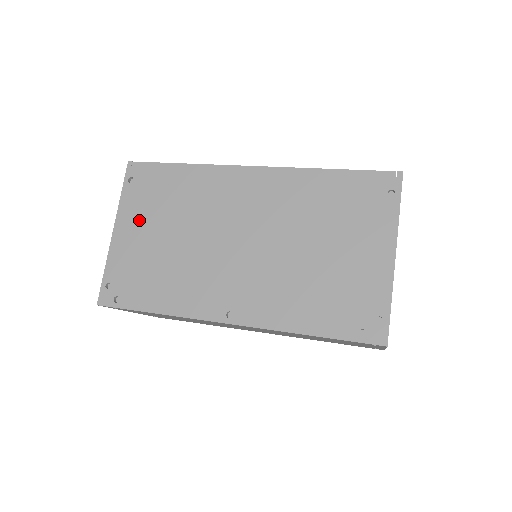
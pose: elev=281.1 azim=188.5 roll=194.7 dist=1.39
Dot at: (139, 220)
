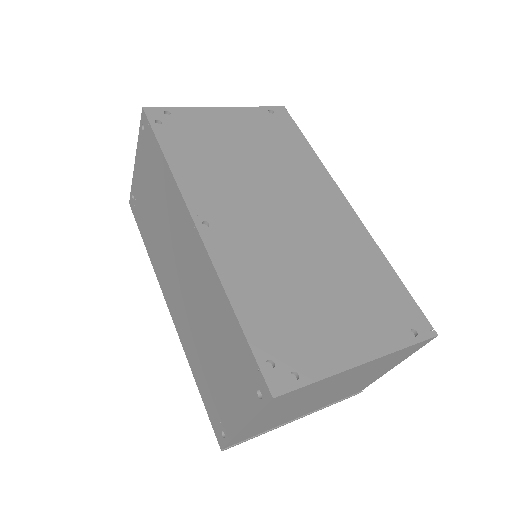
Dot at: (243, 125)
